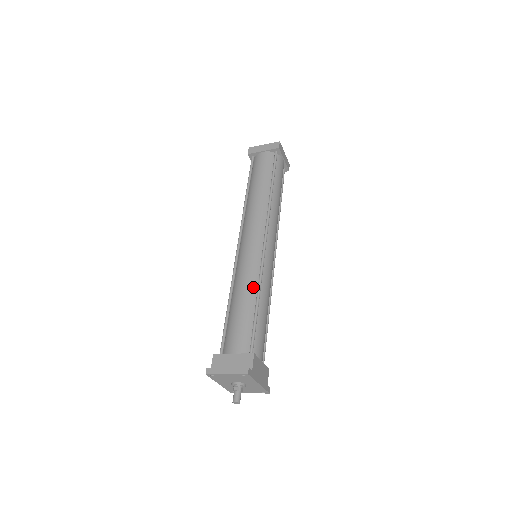
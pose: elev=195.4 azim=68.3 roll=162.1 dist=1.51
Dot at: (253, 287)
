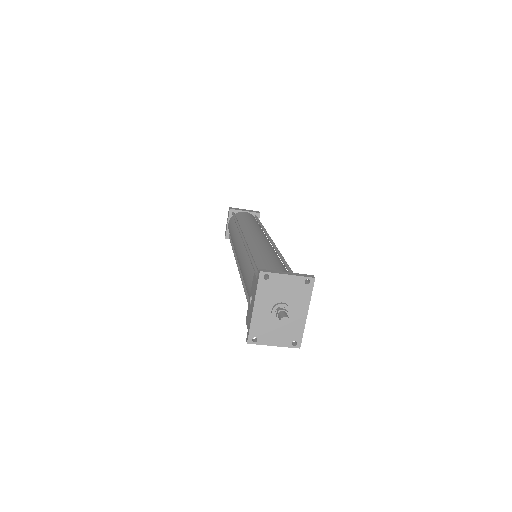
Dot at: (276, 255)
